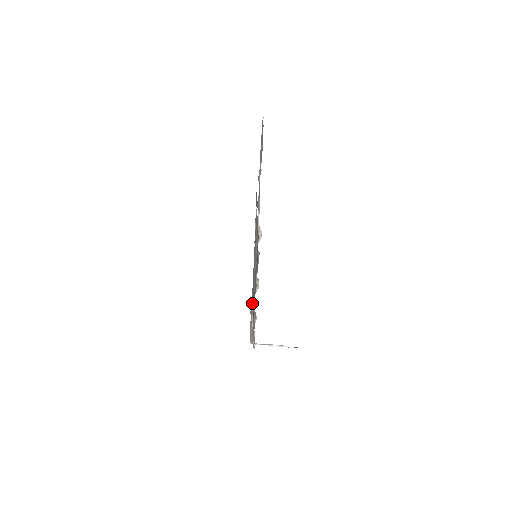
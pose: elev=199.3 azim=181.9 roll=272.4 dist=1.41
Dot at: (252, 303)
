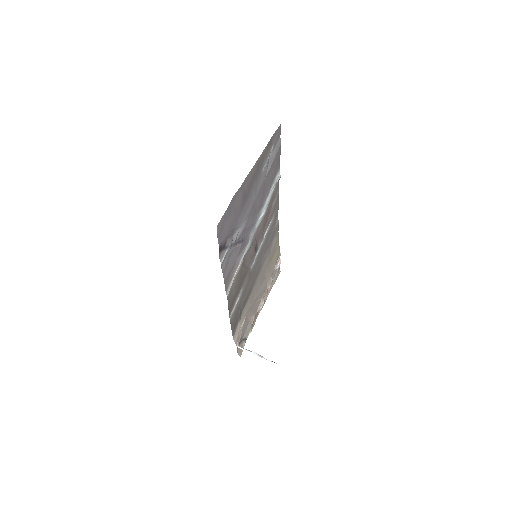
Dot at: (239, 292)
